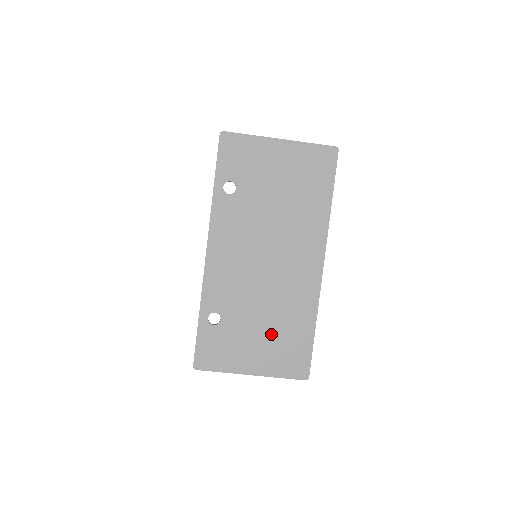
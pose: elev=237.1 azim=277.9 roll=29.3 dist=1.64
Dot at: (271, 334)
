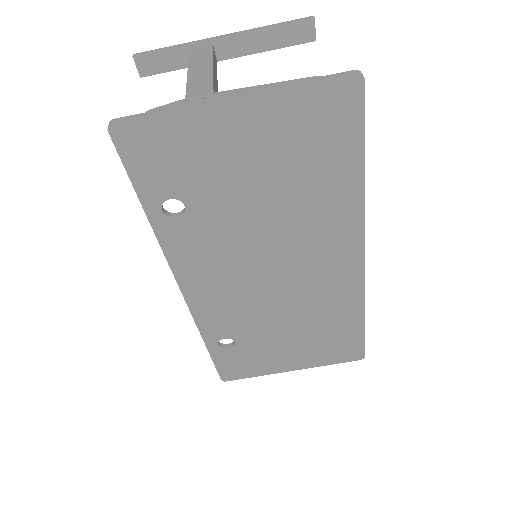
Dot at: (305, 338)
